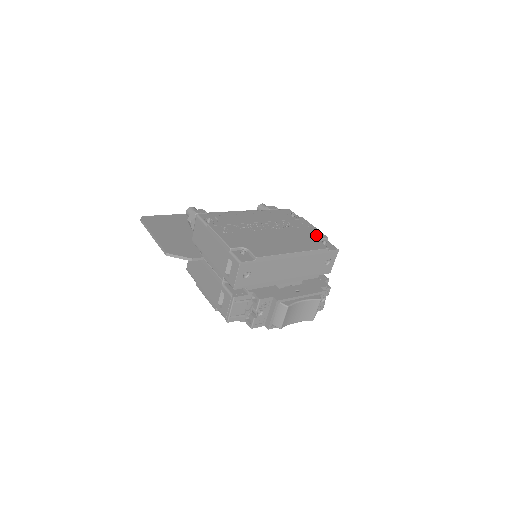
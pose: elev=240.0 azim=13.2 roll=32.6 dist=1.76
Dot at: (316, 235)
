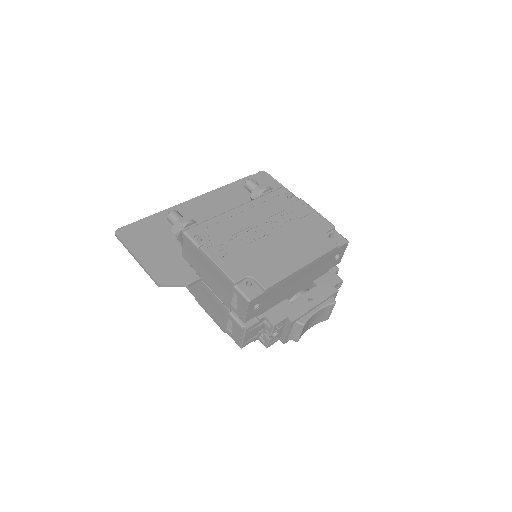
Dot at: (321, 226)
